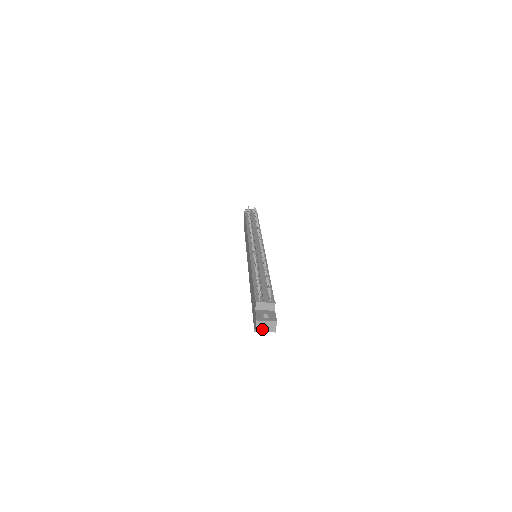
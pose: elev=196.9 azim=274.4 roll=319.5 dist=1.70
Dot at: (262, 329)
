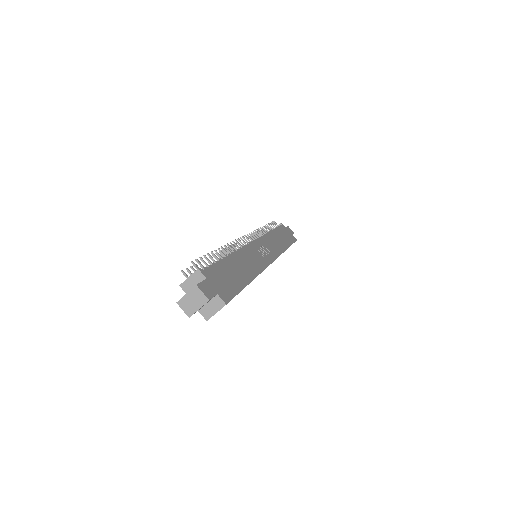
Dot at: (192, 308)
